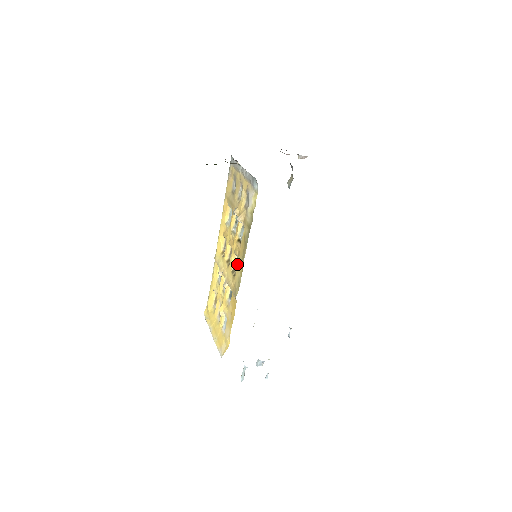
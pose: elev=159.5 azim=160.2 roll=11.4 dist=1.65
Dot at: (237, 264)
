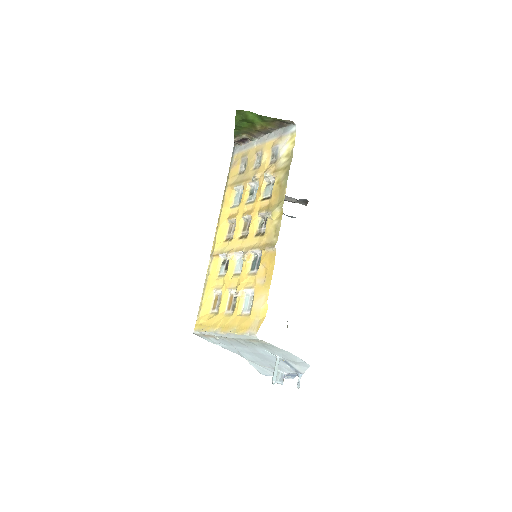
Dot at: (272, 211)
